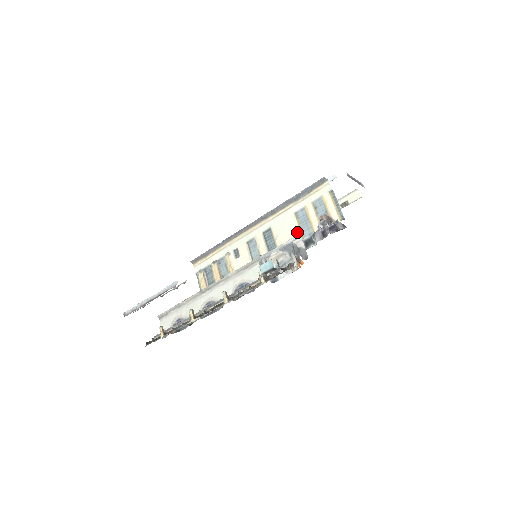
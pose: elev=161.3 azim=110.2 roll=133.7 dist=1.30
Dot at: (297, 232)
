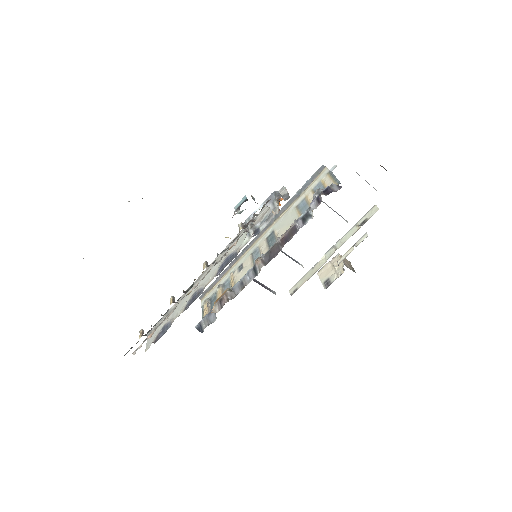
Dot at: (296, 218)
